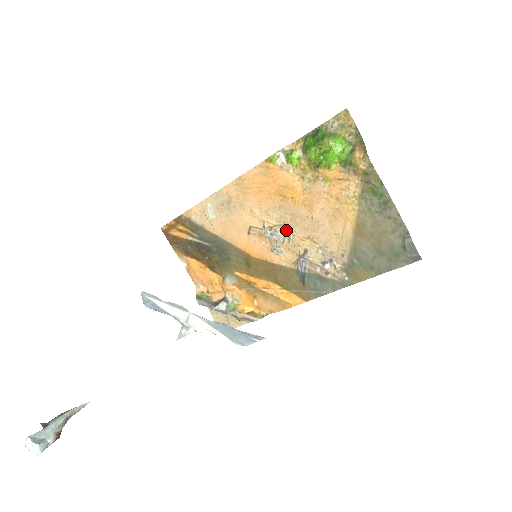
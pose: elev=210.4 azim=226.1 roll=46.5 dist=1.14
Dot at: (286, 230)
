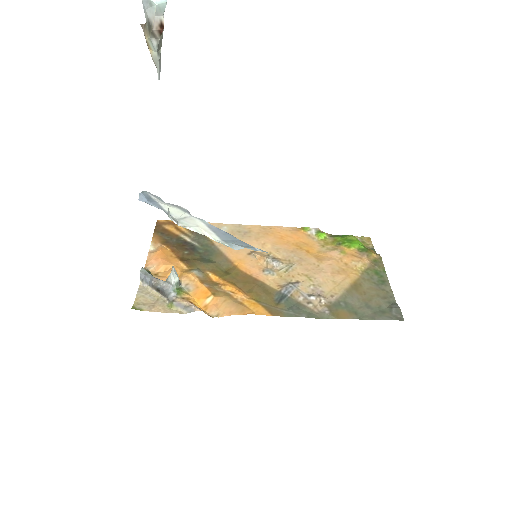
Dot at: (288, 264)
